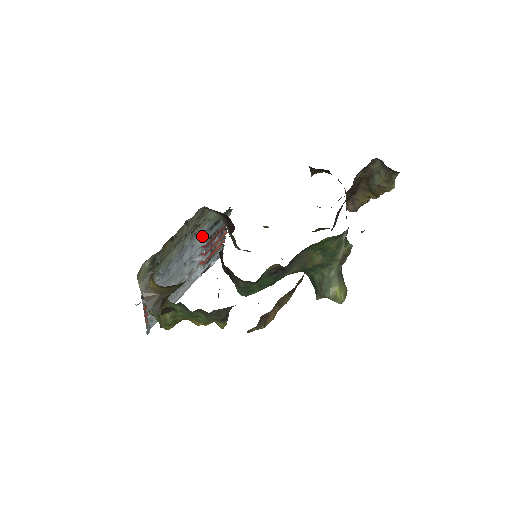
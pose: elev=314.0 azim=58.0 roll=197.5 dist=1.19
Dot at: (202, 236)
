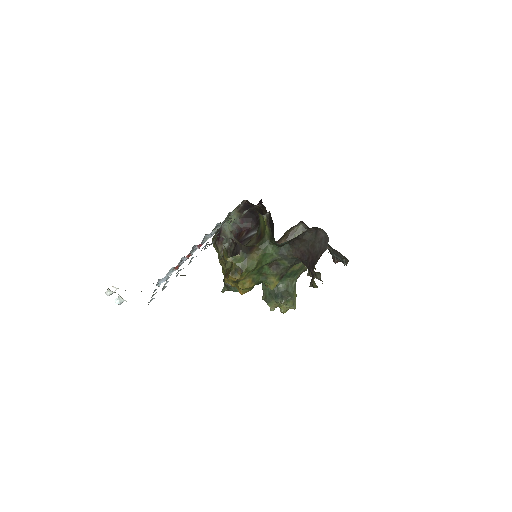
Dot at: (211, 232)
